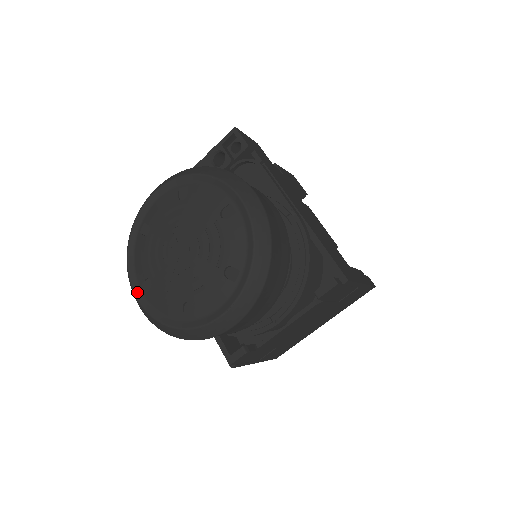
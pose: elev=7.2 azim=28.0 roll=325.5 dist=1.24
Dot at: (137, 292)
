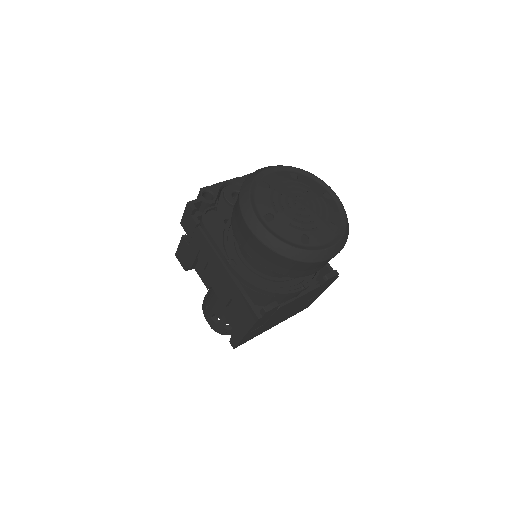
Dot at: (260, 219)
